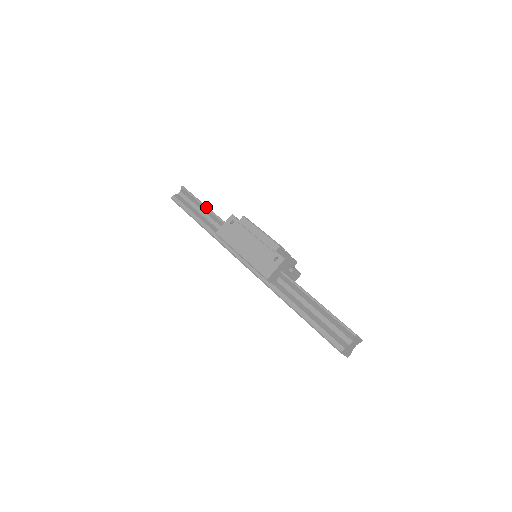
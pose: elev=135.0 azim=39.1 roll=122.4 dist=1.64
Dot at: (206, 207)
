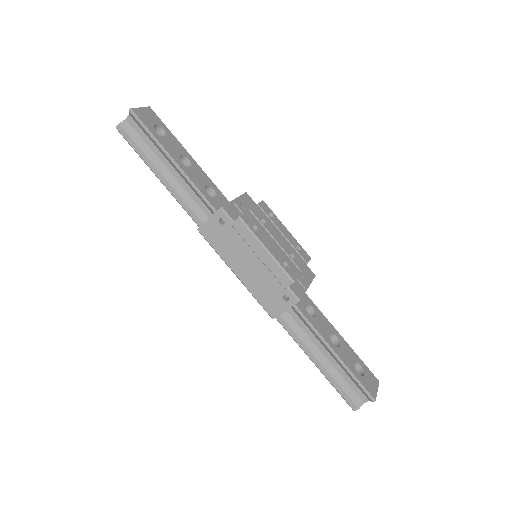
Dot at: (177, 167)
